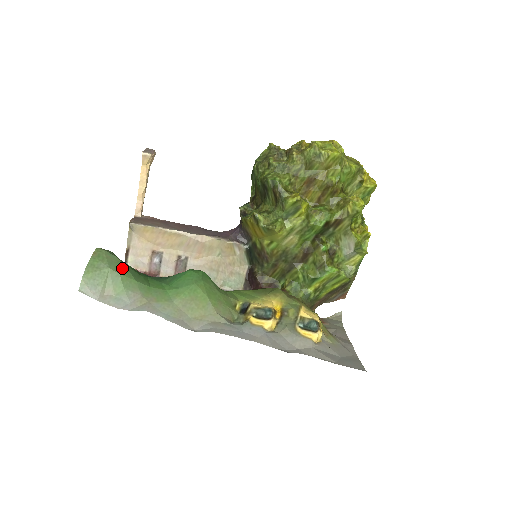
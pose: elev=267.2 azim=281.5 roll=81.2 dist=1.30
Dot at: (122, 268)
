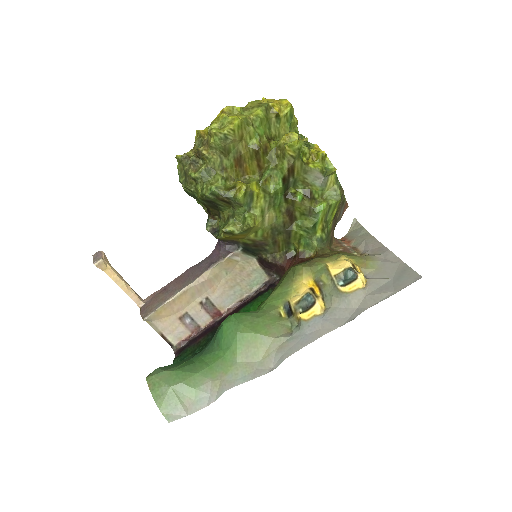
Dot at: (178, 376)
